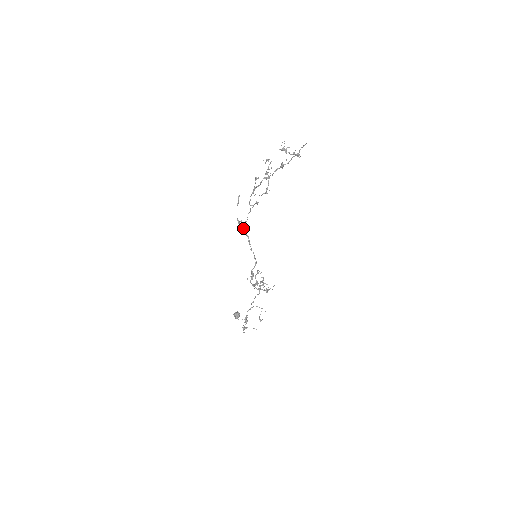
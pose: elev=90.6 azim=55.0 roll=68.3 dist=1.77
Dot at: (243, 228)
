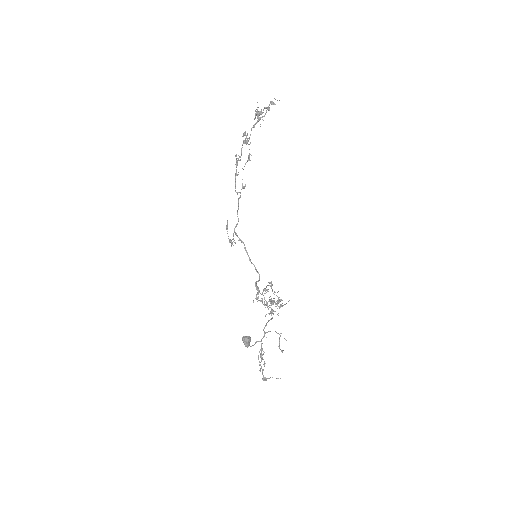
Dot at: (235, 233)
